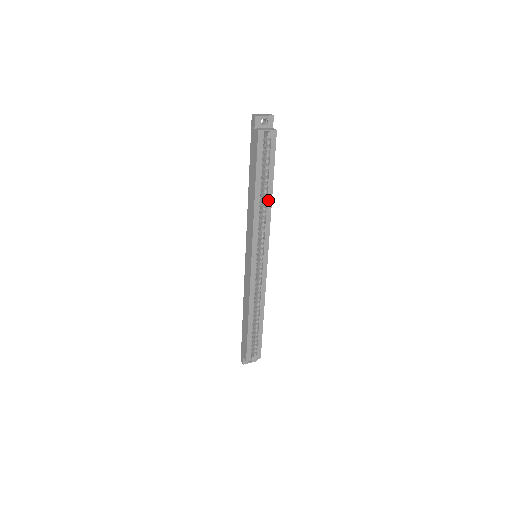
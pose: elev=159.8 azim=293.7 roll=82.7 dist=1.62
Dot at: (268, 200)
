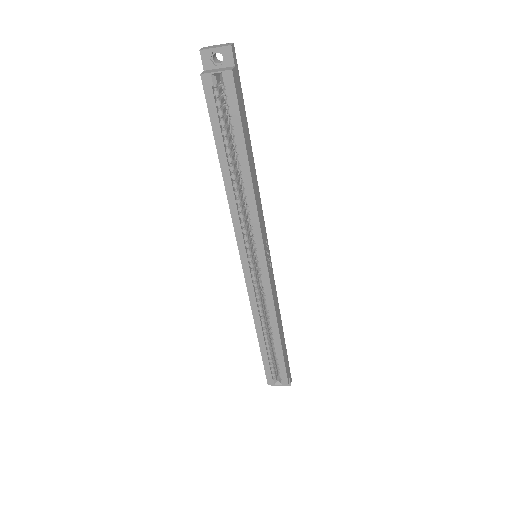
Dot at: (246, 180)
